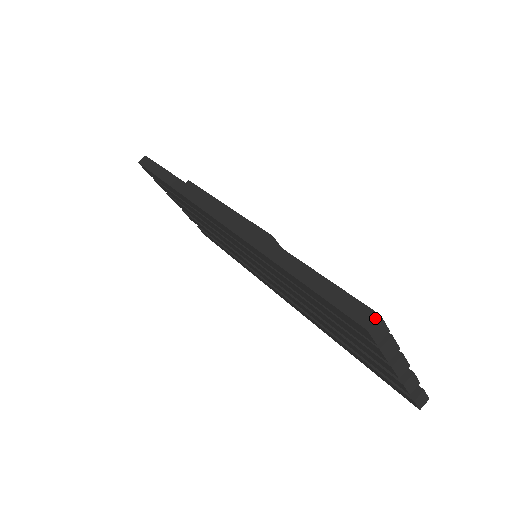
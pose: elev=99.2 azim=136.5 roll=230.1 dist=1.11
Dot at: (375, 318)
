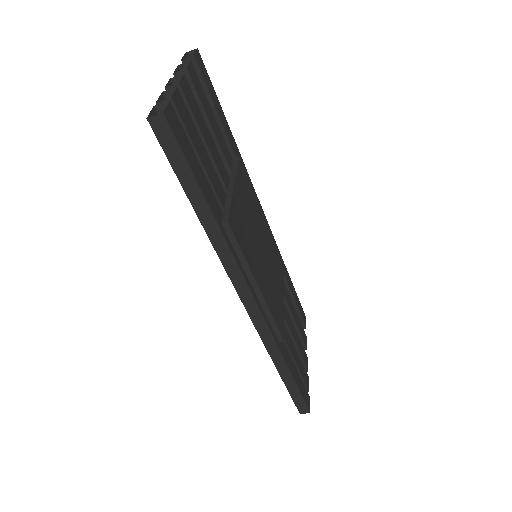
Dot at: occluded
